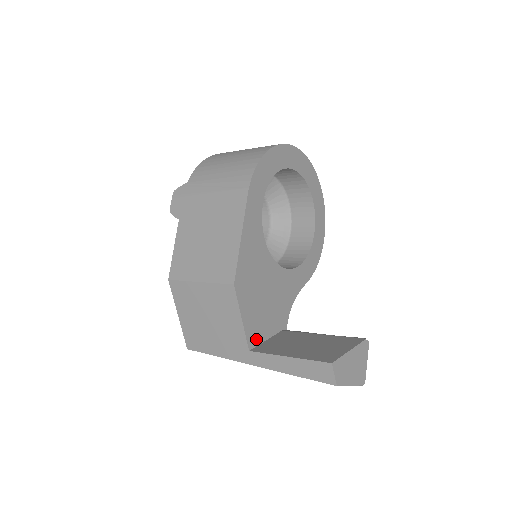
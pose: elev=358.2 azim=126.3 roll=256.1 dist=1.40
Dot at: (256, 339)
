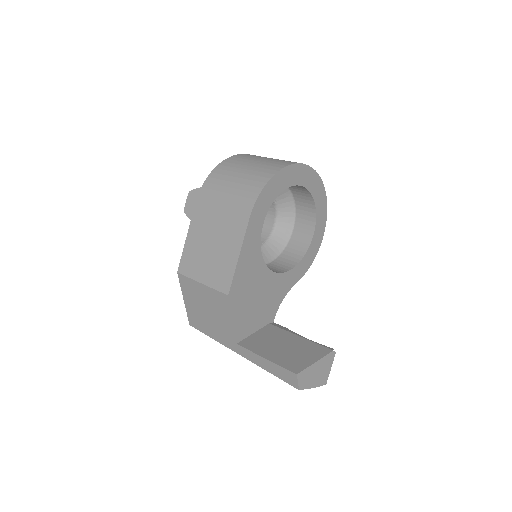
Dot at: (244, 334)
